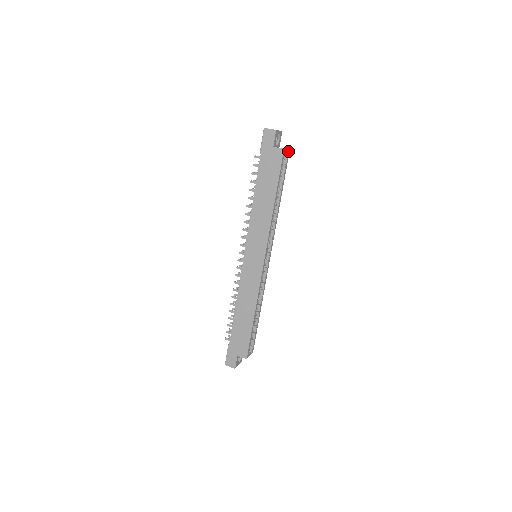
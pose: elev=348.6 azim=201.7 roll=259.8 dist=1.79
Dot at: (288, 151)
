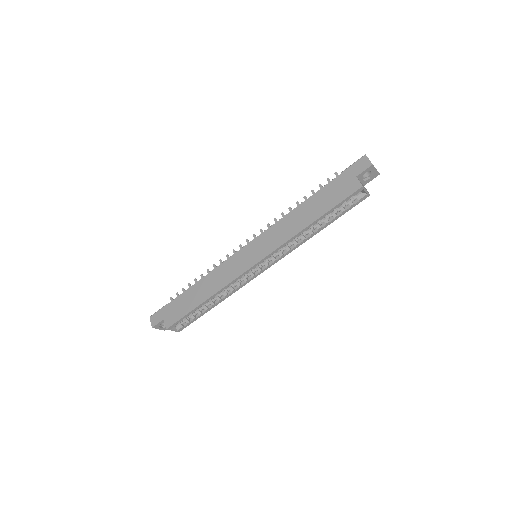
Dot at: (367, 194)
